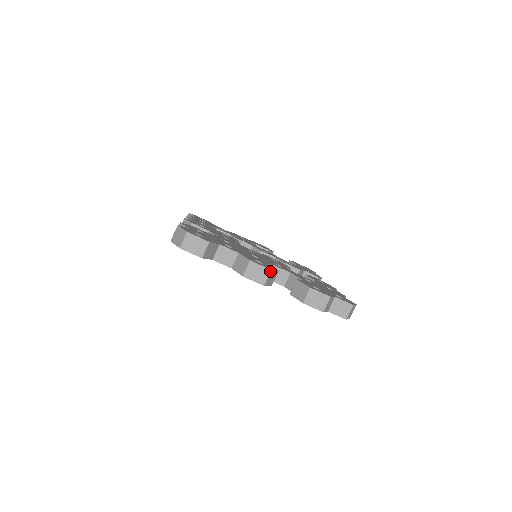
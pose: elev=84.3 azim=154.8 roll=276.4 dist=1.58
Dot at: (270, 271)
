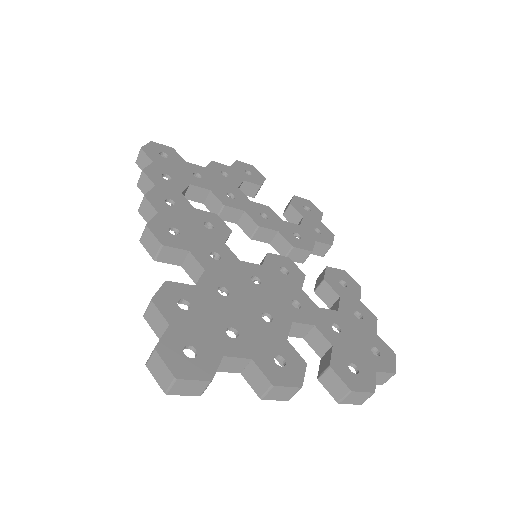
Dot at: occluded
